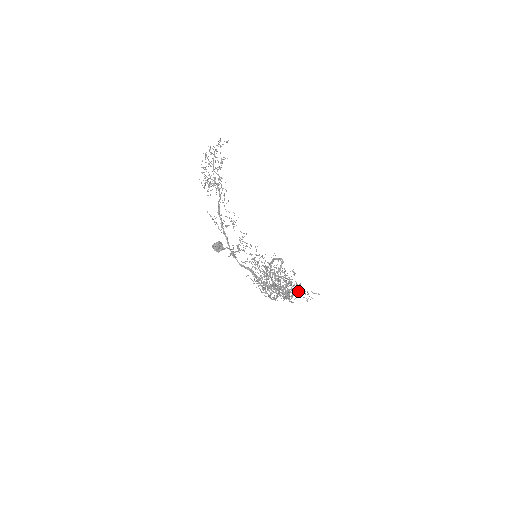
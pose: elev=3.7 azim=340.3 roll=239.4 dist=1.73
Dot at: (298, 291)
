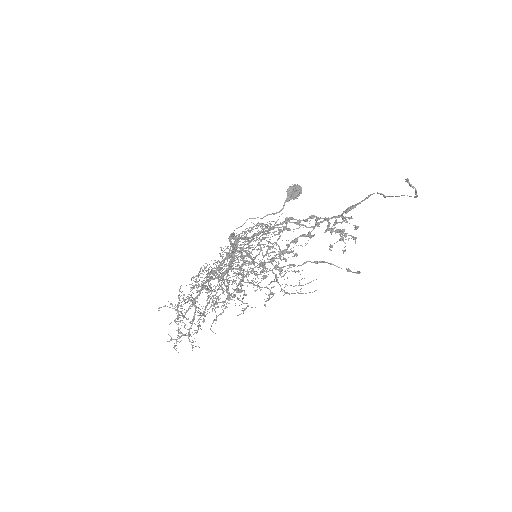
Dot at: (316, 261)
